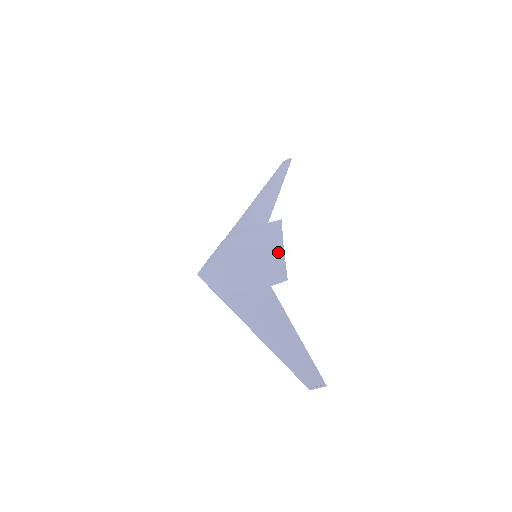
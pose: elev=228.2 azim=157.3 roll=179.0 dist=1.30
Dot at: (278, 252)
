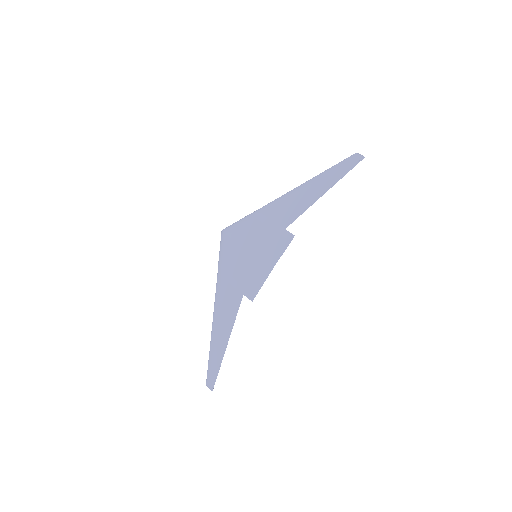
Dot at: (267, 270)
